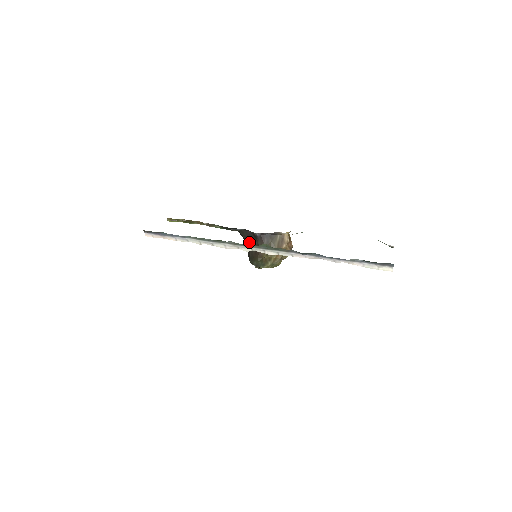
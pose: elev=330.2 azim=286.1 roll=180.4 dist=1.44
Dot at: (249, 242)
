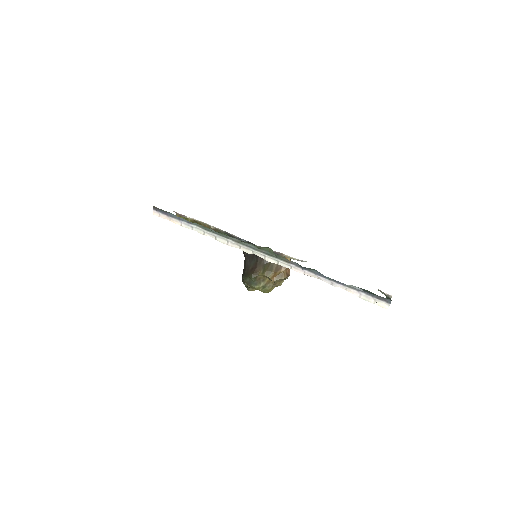
Dot at: (248, 258)
